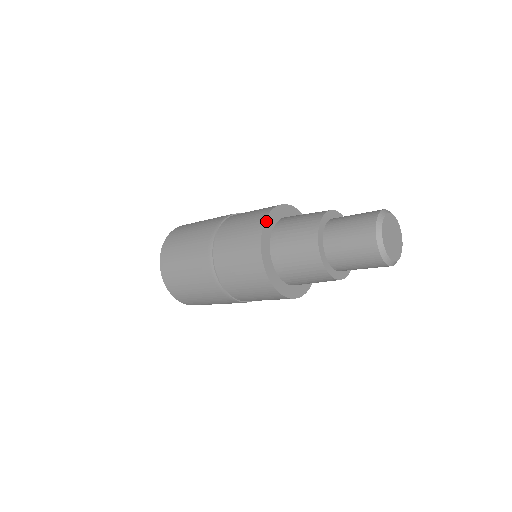
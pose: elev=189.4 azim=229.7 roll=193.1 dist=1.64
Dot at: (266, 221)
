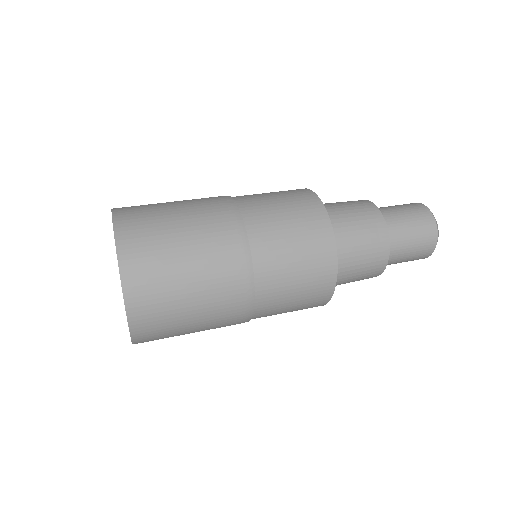
Dot at: (336, 258)
